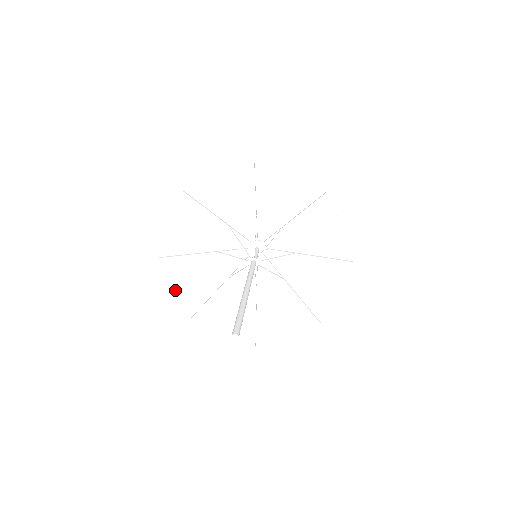
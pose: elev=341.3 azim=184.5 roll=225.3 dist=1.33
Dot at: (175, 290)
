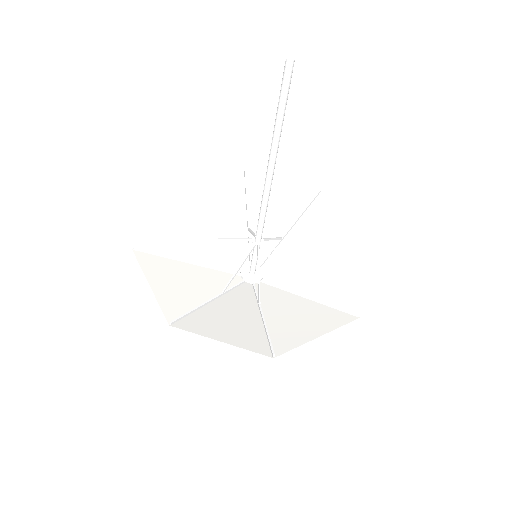
Dot at: (150, 286)
